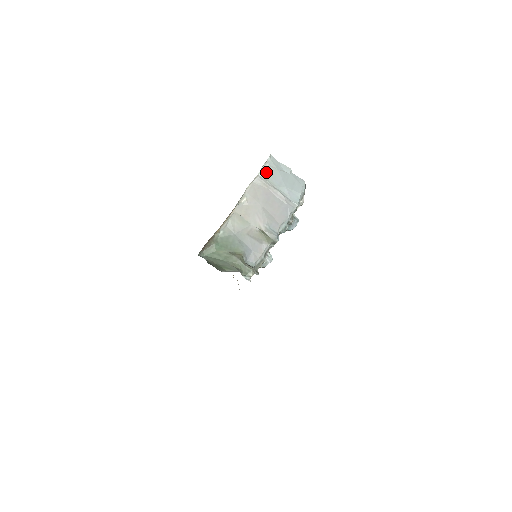
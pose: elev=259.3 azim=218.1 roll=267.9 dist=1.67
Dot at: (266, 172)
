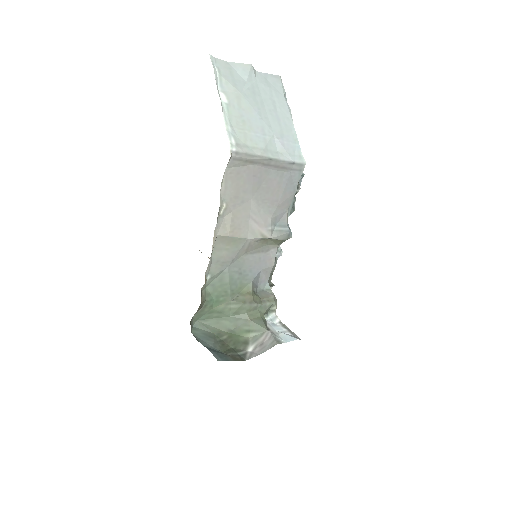
Dot at: (234, 125)
